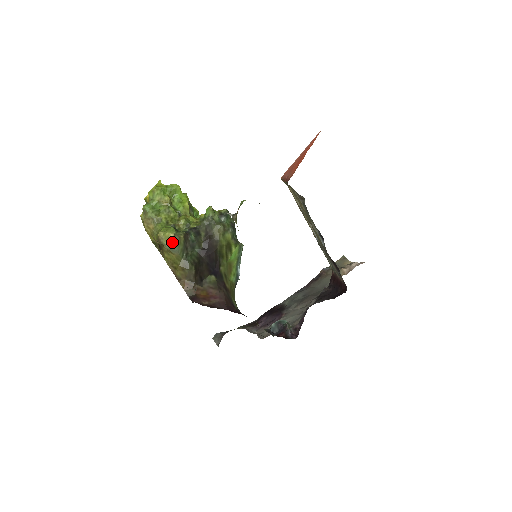
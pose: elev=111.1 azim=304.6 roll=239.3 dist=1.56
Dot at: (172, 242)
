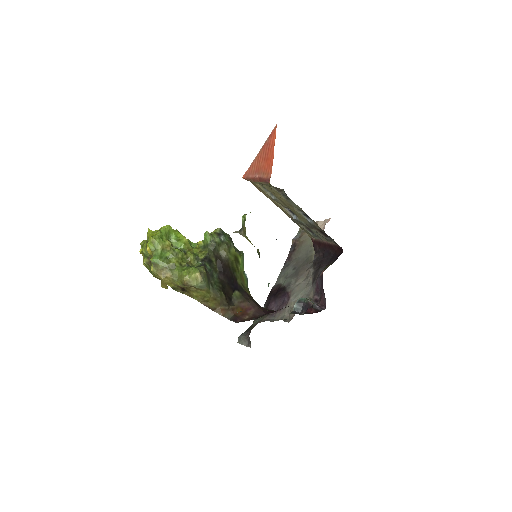
Dot at: (200, 280)
